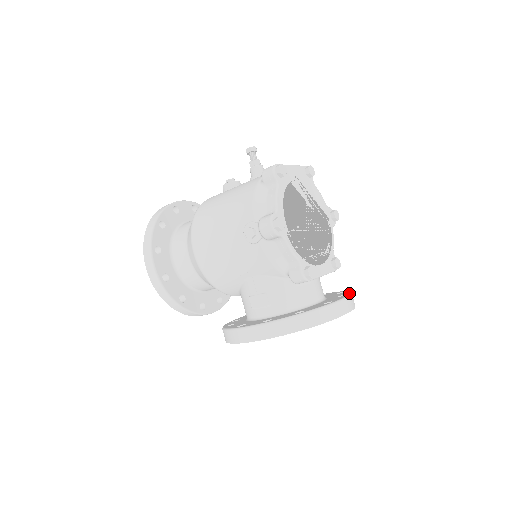
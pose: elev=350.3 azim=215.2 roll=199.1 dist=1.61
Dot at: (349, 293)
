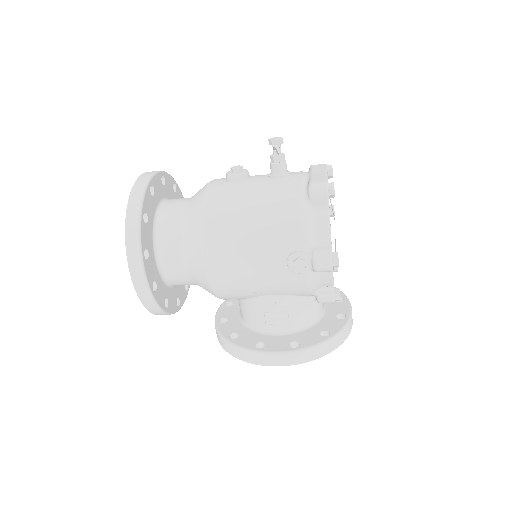
Dot at: (345, 296)
